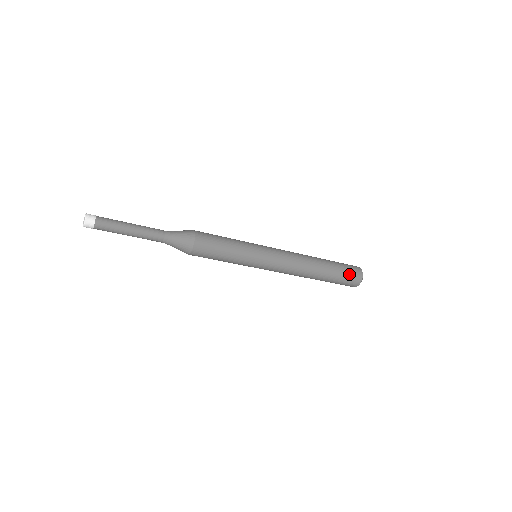
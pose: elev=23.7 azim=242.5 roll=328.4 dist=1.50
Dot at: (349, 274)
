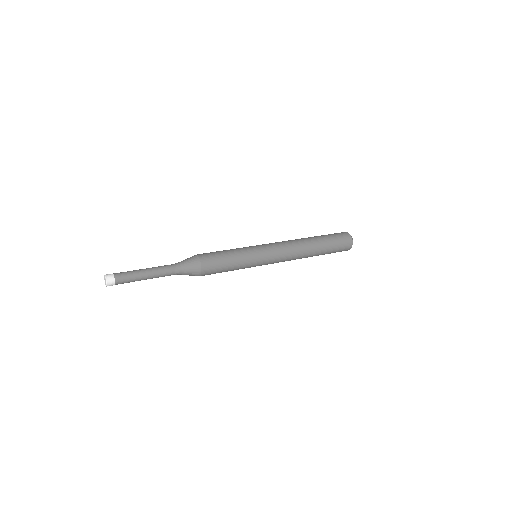
Dot at: (338, 251)
